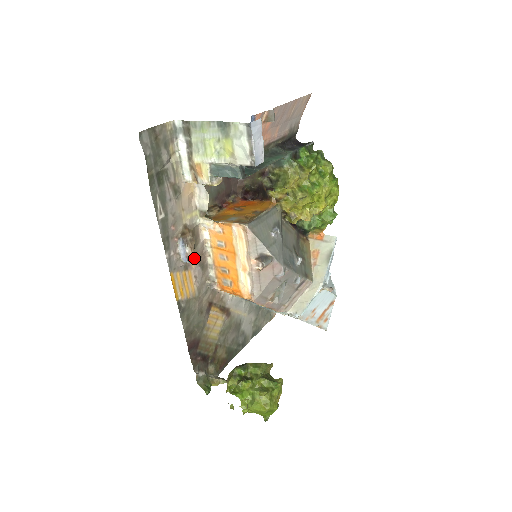
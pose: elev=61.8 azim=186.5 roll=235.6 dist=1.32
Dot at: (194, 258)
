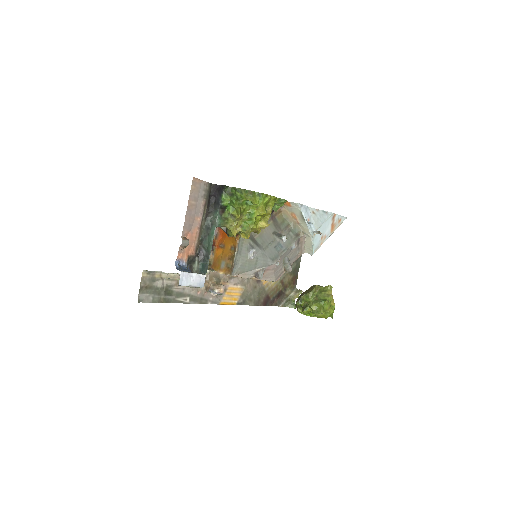
Dot at: (224, 288)
